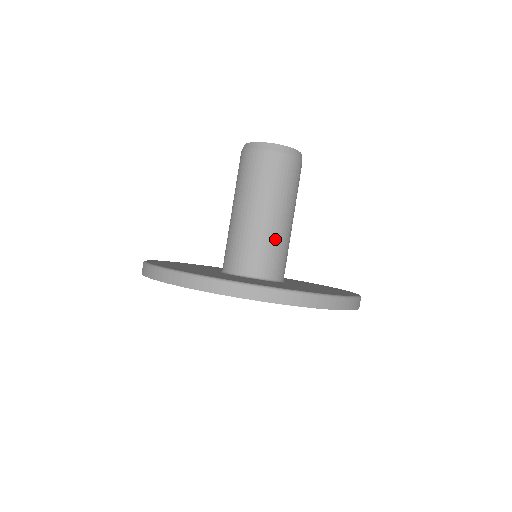
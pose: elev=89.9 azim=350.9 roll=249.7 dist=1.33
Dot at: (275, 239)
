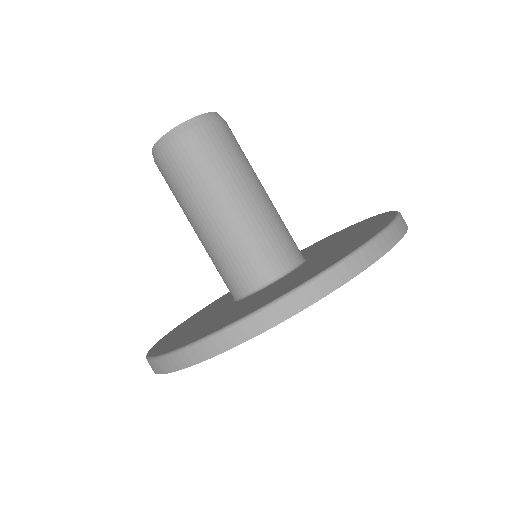
Dot at: (278, 215)
